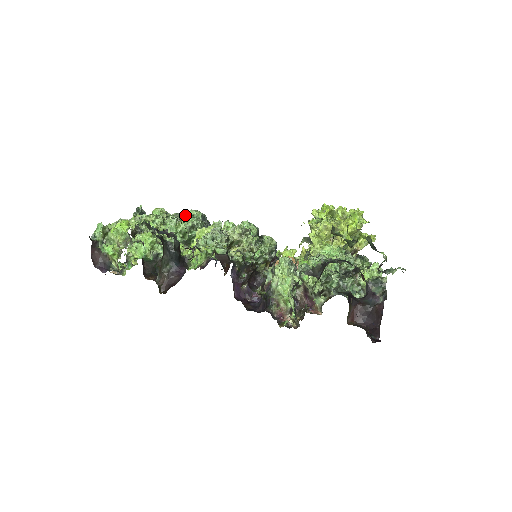
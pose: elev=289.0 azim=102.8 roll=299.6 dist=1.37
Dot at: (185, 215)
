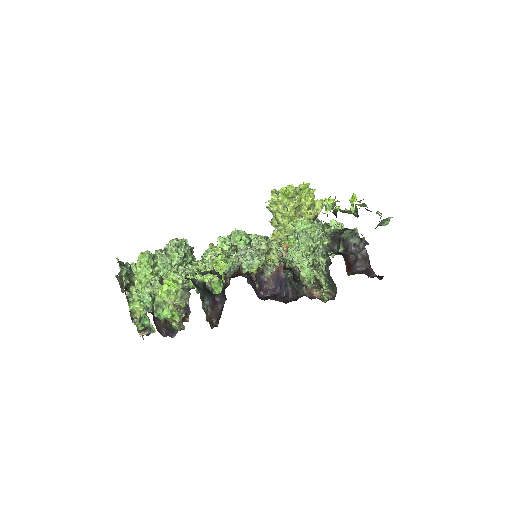
Dot at: (166, 248)
